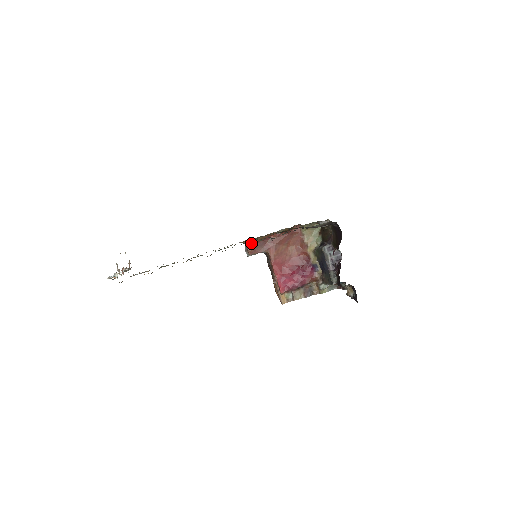
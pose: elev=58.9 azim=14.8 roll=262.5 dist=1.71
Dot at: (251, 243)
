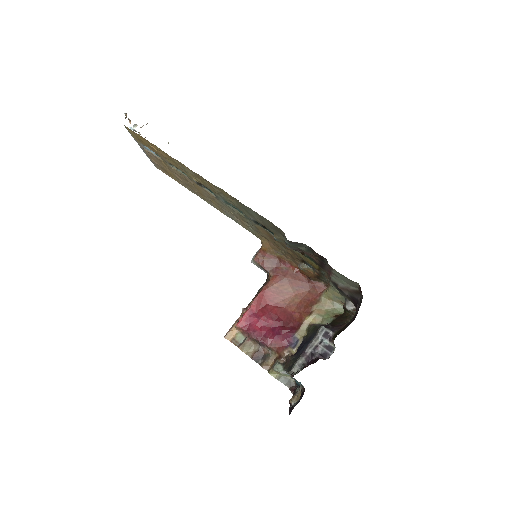
Dot at: (267, 250)
